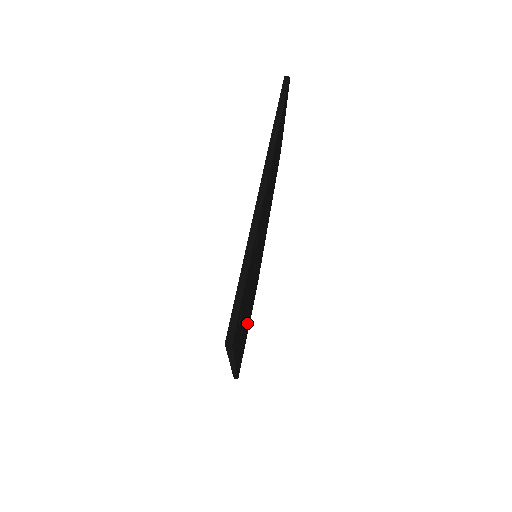
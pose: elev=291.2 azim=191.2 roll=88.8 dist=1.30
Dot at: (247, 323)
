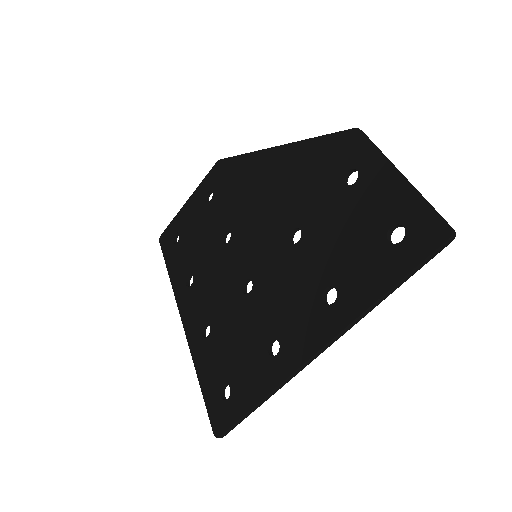
Dot at: occluded
